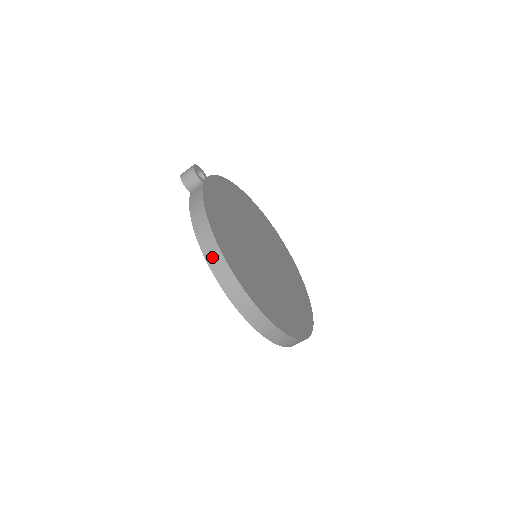
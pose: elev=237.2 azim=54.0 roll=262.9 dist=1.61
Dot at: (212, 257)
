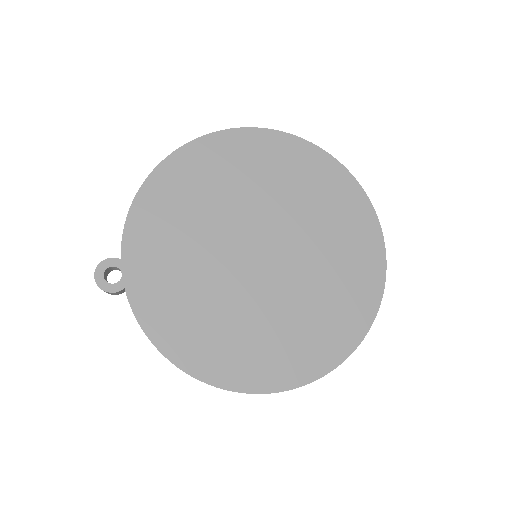
Dot at: occluded
